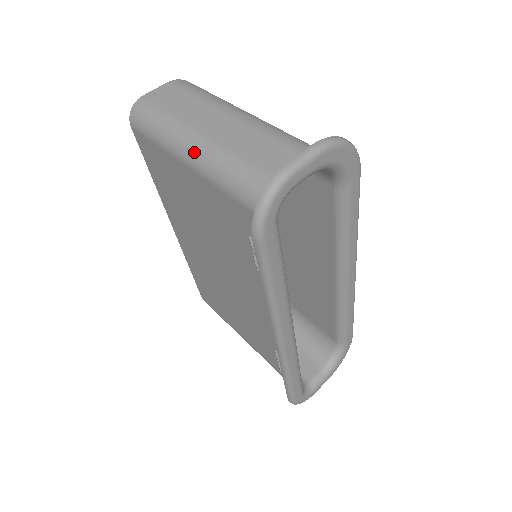
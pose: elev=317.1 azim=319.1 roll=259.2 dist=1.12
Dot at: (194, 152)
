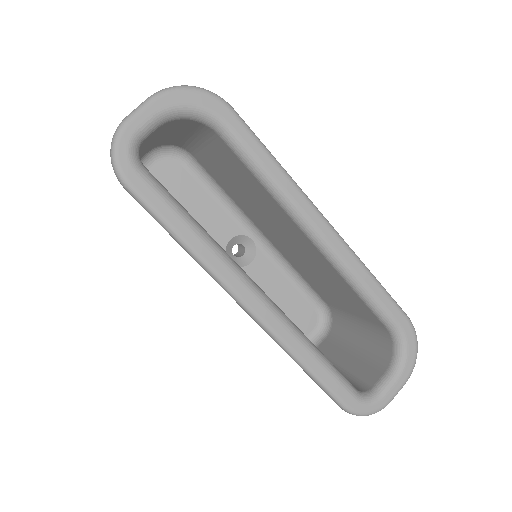
Dot at: occluded
